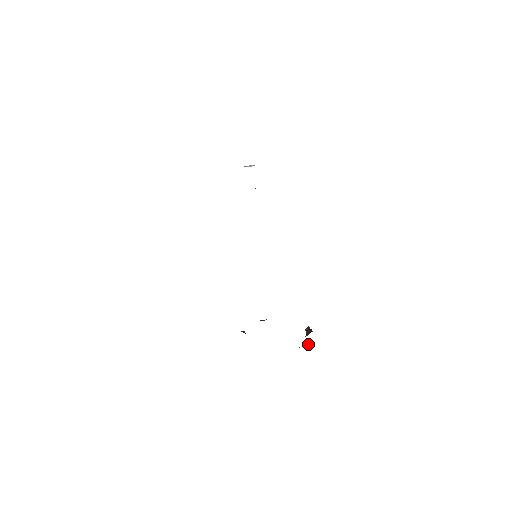
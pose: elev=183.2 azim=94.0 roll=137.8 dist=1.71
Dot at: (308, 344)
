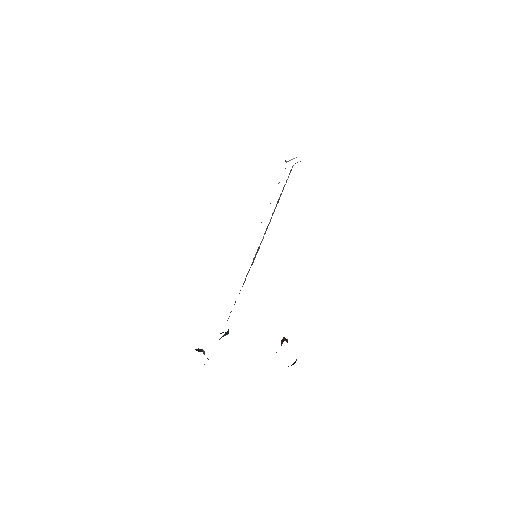
Dot at: occluded
